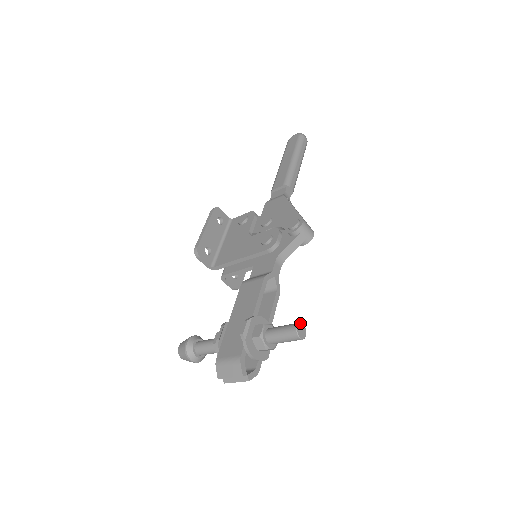
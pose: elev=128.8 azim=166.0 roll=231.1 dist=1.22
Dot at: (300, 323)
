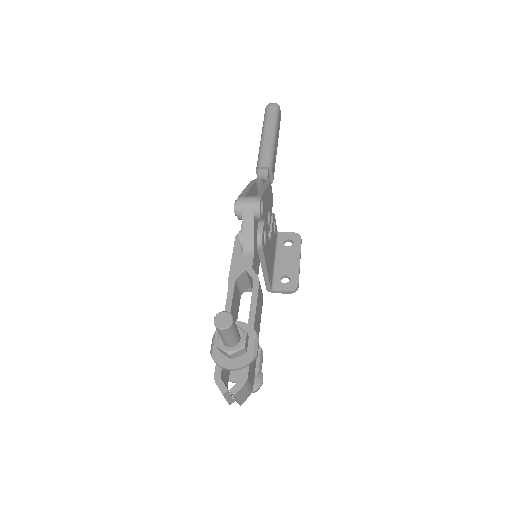
Dot at: (219, 313)
